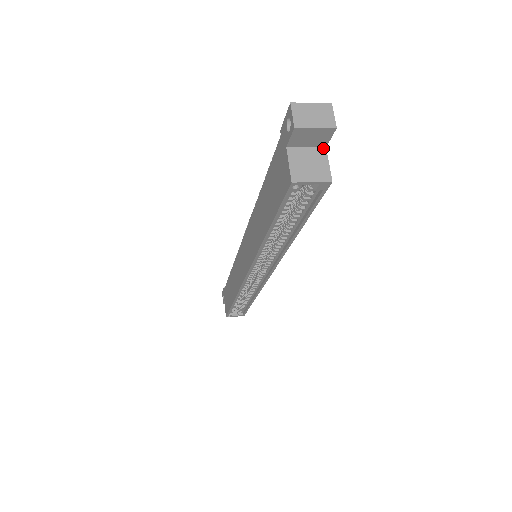
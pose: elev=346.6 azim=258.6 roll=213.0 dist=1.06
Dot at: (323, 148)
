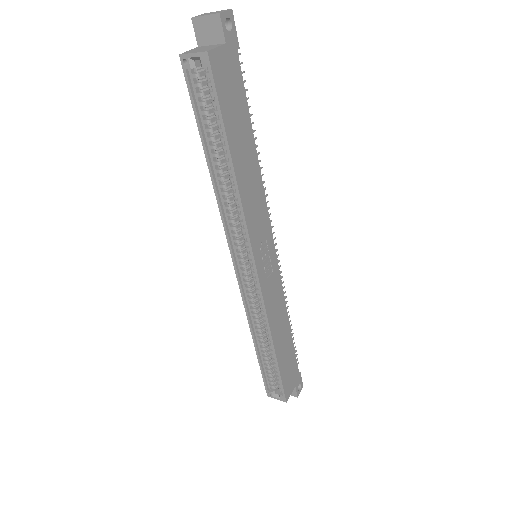
Dot at: (223, 44)
